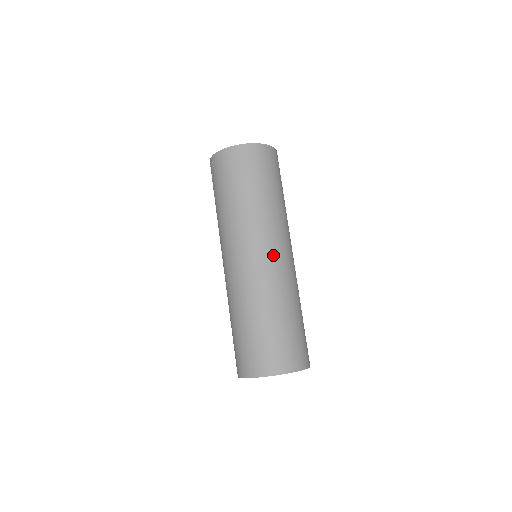
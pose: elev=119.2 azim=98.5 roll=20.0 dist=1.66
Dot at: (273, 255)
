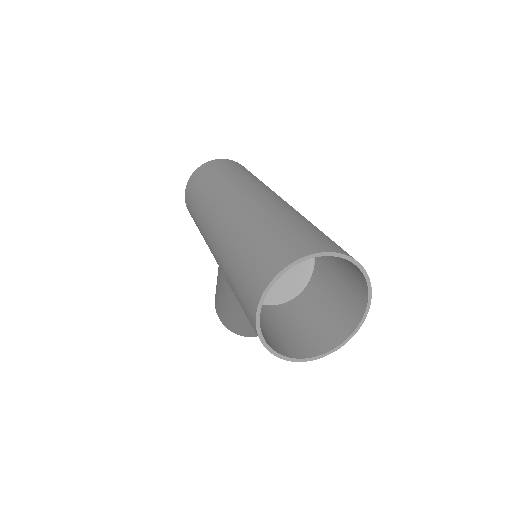
Dot at: (264, 193)
